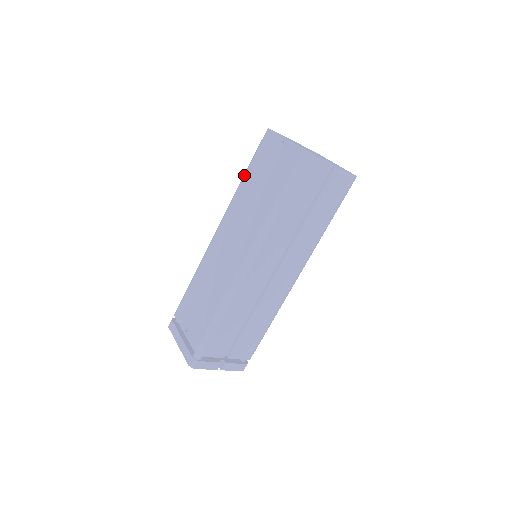
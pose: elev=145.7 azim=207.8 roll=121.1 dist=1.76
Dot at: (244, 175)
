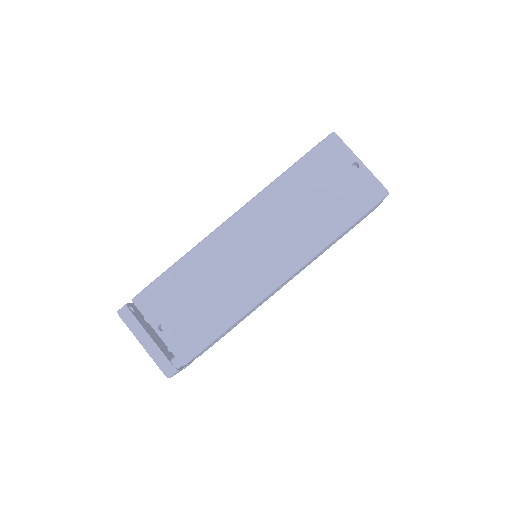
Dot at: (291, 172)
